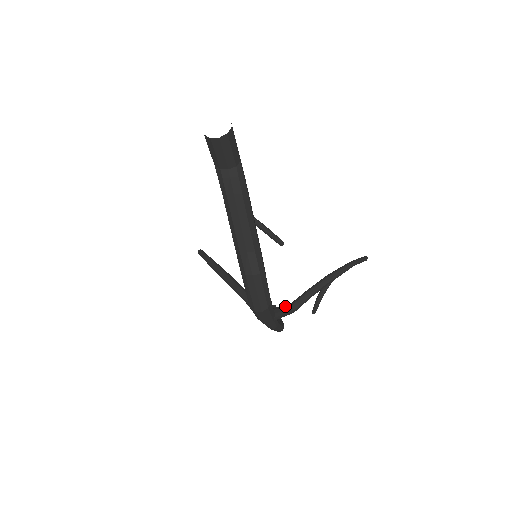
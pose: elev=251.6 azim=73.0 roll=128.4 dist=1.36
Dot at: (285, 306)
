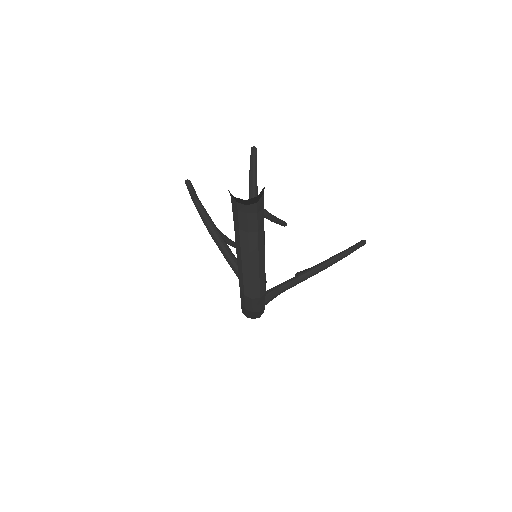
Dot at: (274, 291)
